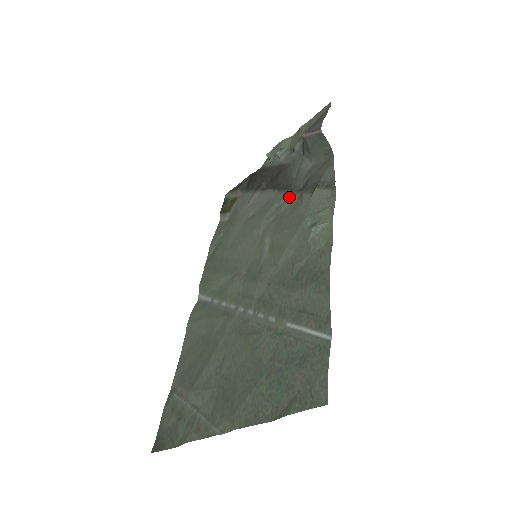
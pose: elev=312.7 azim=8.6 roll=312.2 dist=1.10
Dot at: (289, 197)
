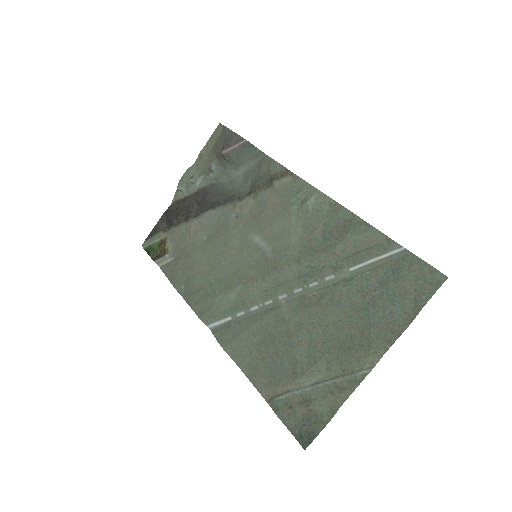
Dot at: (243, 203)
